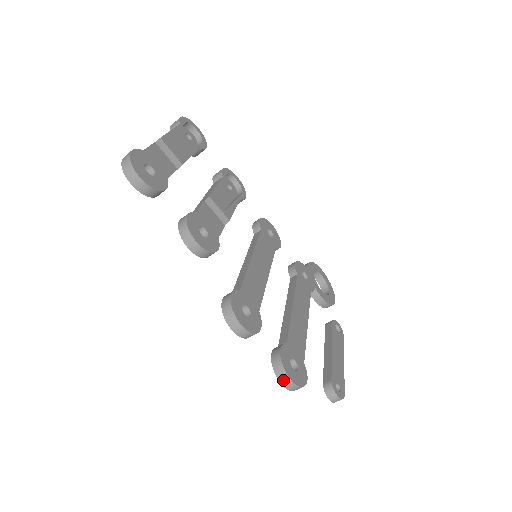
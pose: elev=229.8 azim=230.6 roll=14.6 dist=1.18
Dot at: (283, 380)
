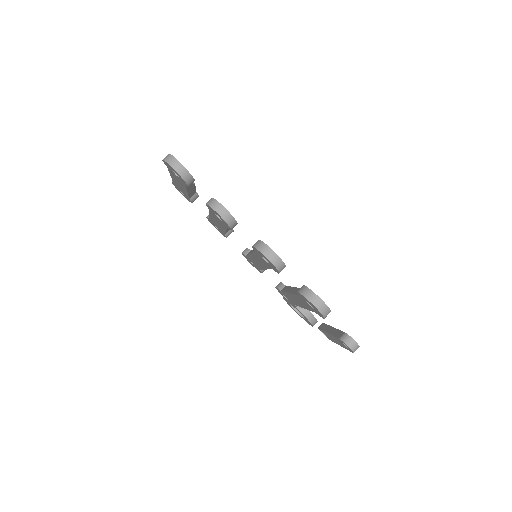
Dot at: (314, 301)
